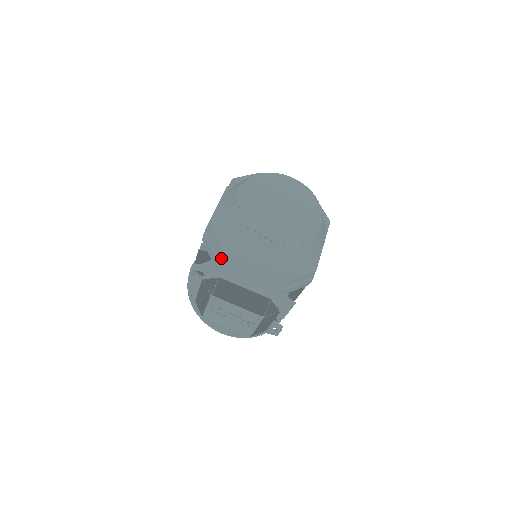
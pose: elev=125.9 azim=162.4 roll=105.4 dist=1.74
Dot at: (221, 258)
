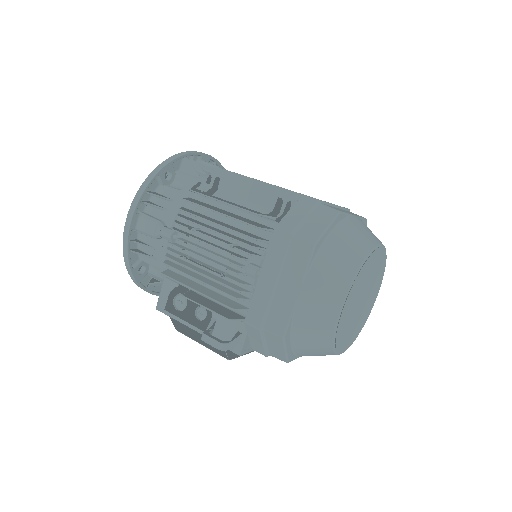
Dot at: occluded
